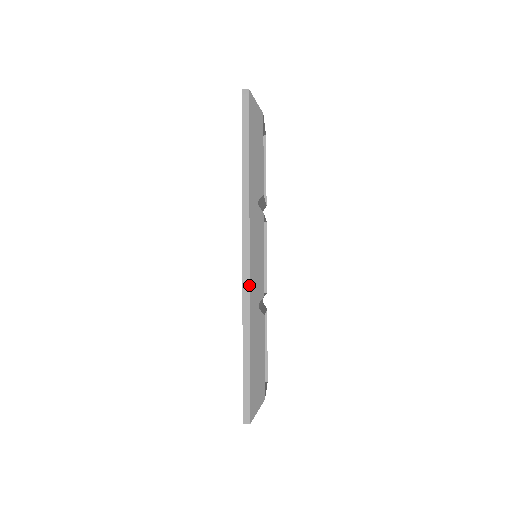
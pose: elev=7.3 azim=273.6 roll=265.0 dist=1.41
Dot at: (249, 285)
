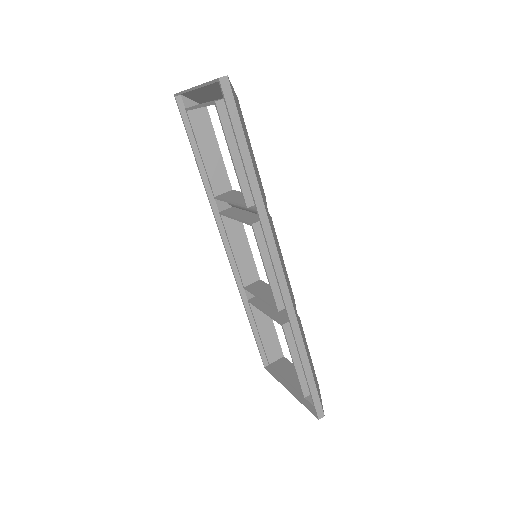
Dot at: (291, 303)
